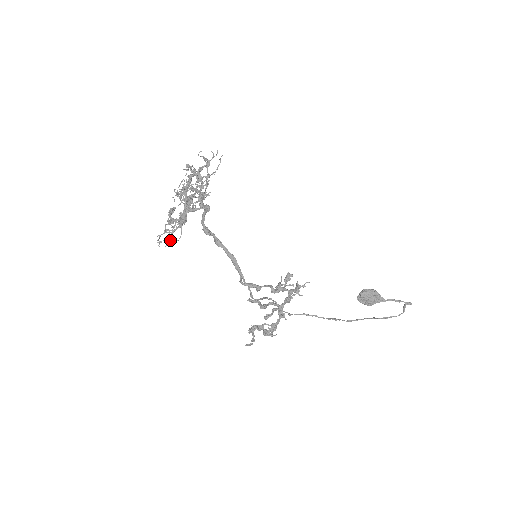
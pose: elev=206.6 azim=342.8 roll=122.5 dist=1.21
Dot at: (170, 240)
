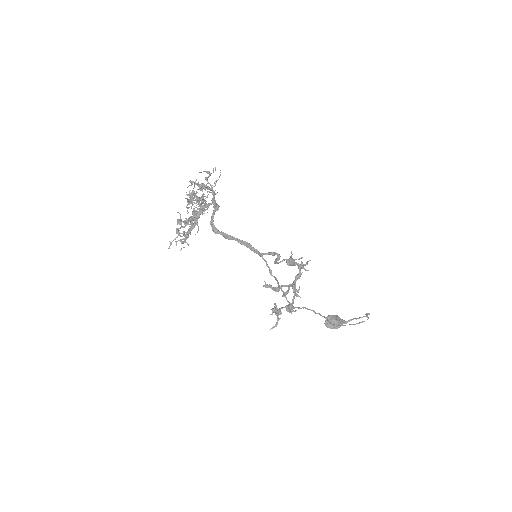
Dot at: (185, 240)
